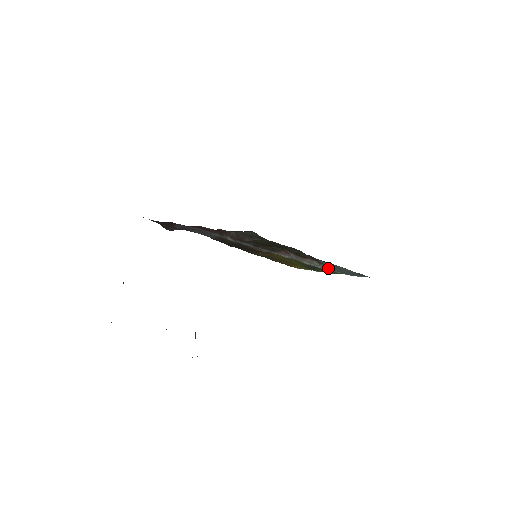
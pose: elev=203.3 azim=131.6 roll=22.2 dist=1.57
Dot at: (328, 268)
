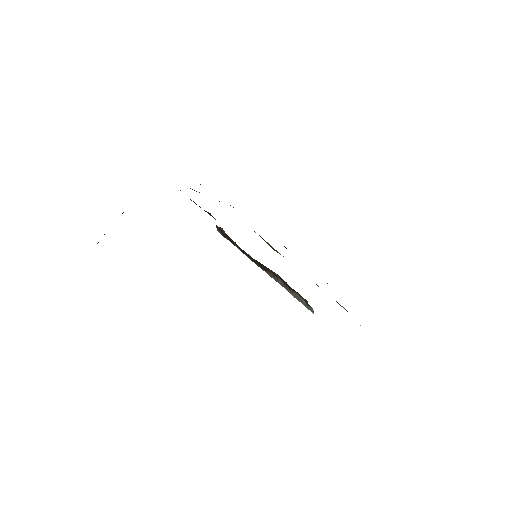
Dot at: occluded
